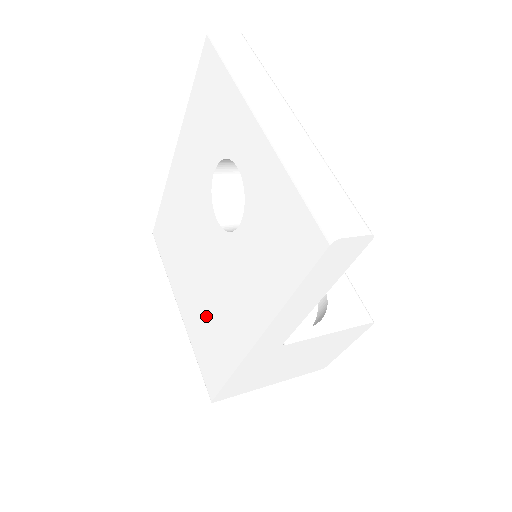
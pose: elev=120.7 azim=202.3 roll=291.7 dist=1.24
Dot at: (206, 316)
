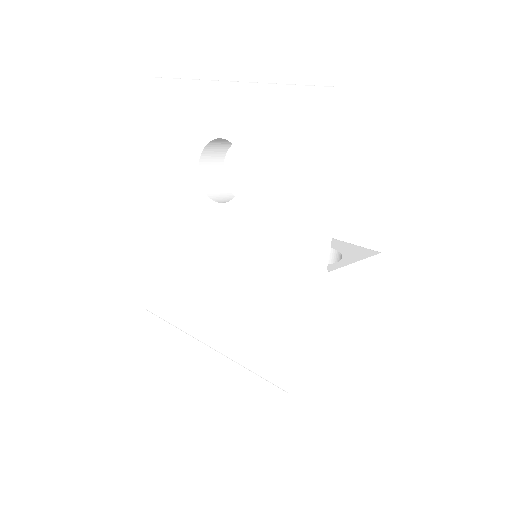
Dot at: (243, 306)
